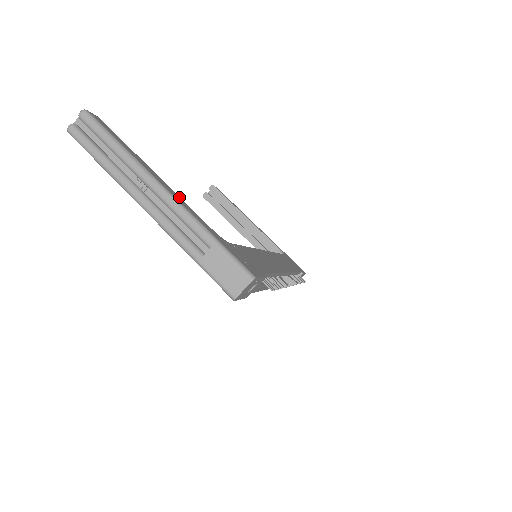
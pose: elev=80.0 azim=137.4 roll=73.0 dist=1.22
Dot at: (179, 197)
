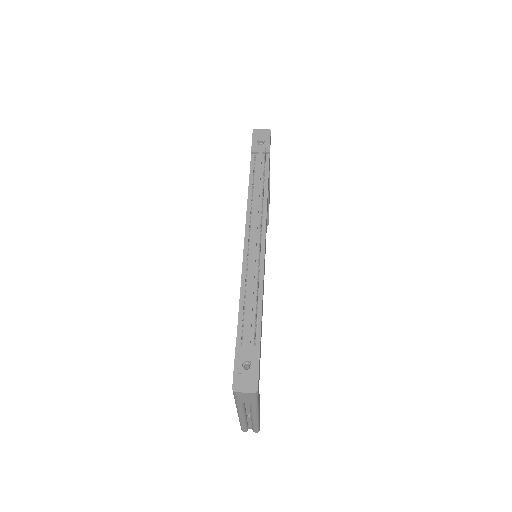
Dot at: occluded
